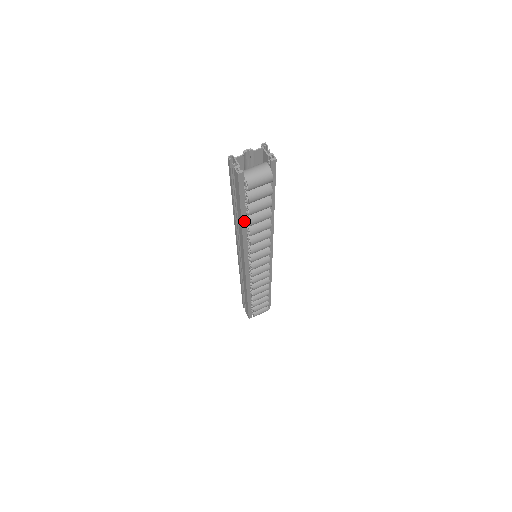
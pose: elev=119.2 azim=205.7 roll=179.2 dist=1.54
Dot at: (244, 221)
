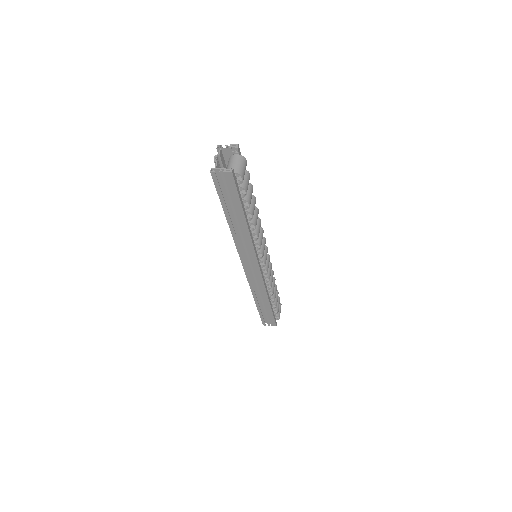
Dot at: (246, 219)
